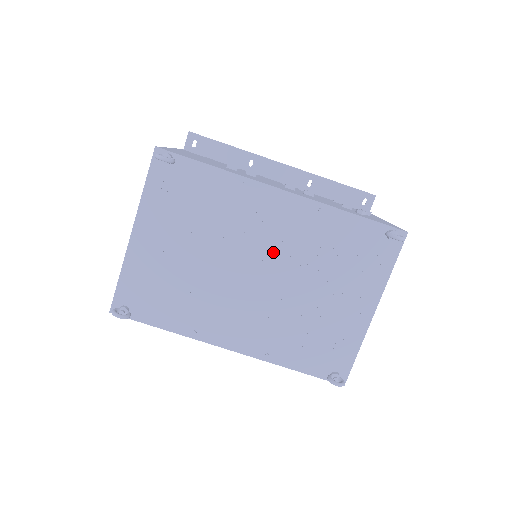
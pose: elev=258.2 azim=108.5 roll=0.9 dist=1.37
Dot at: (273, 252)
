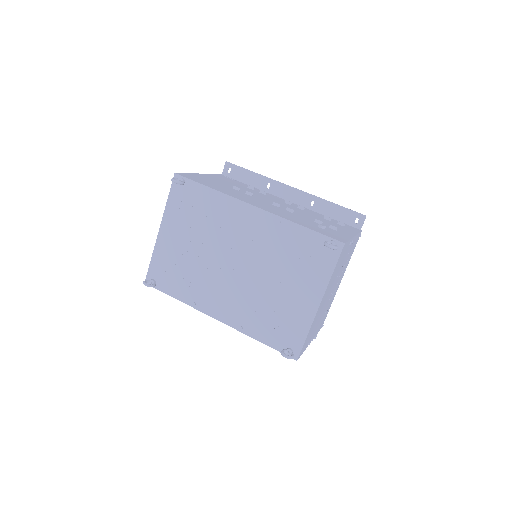
Dot at: (247, 251)
